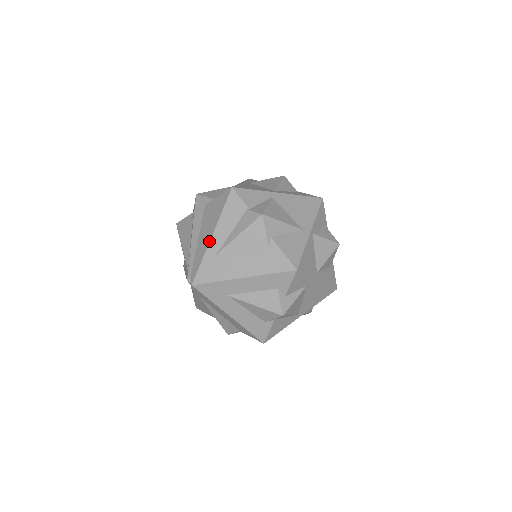
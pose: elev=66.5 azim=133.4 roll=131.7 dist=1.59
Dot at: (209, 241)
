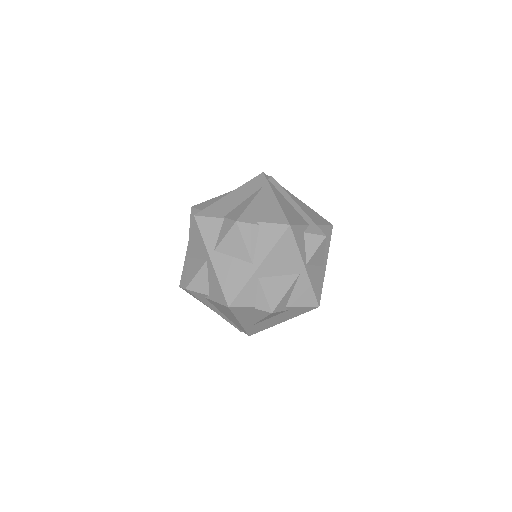
Dot at: occluded
